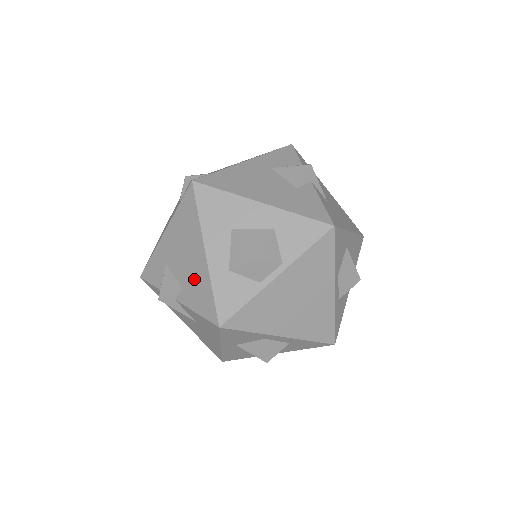
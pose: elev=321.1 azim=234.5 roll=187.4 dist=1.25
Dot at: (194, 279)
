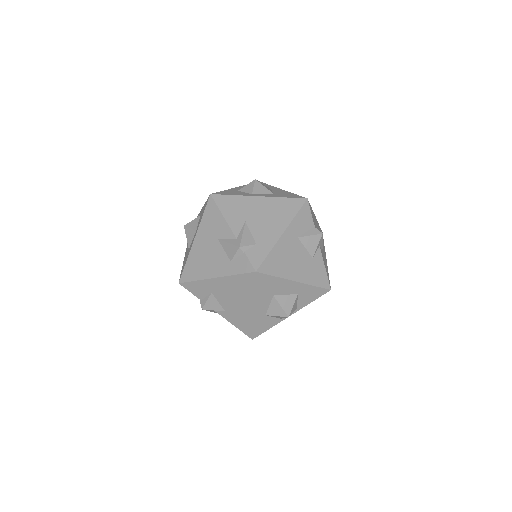
Dot at: (238, 313)
